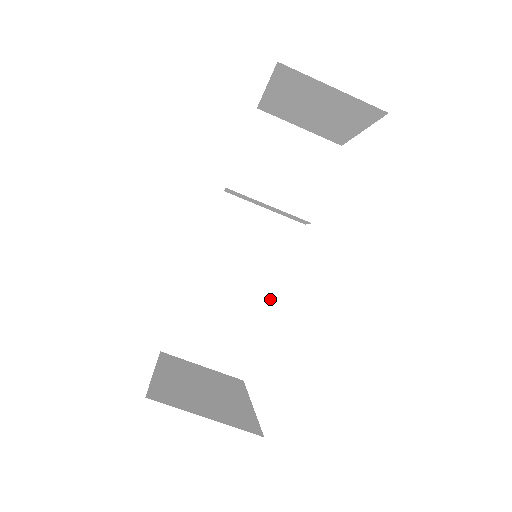
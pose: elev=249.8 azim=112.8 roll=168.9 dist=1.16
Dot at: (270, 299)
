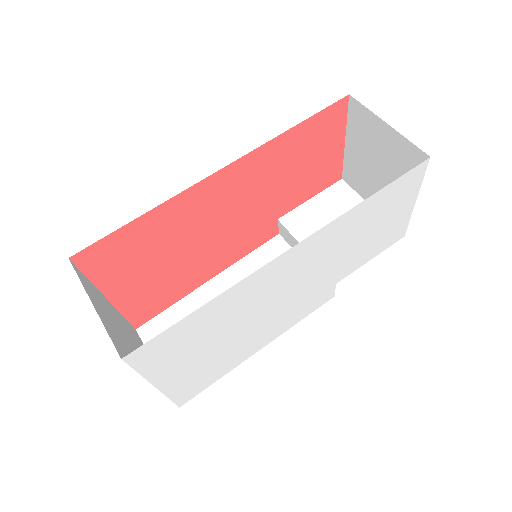
Dot at: occluded
